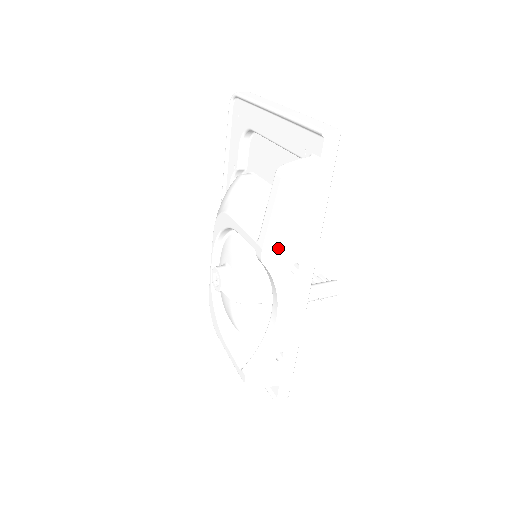
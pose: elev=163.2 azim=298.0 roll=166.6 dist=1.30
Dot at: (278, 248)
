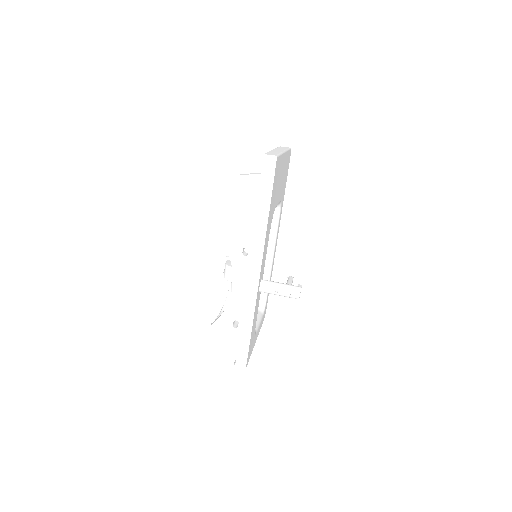
Dot at: (231, 231)
